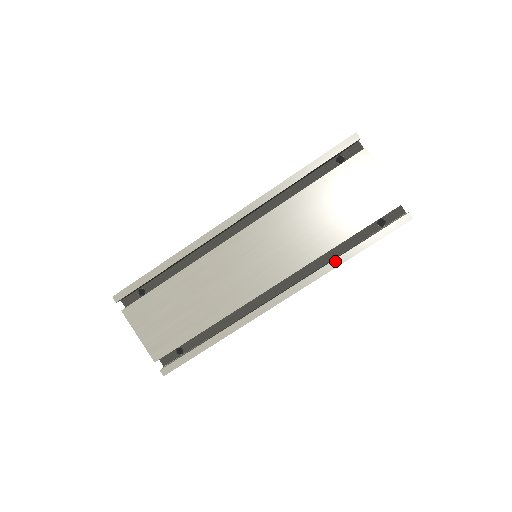
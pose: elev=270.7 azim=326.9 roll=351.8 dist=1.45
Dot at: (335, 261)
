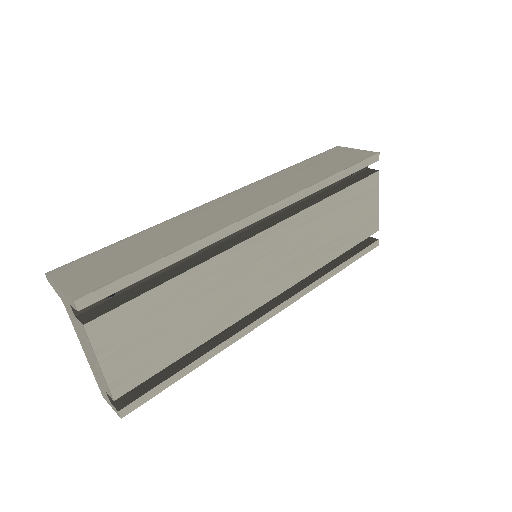
Dot at: (326, 276)
